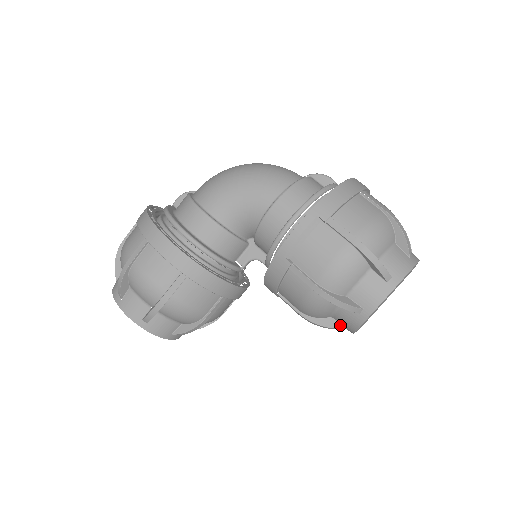
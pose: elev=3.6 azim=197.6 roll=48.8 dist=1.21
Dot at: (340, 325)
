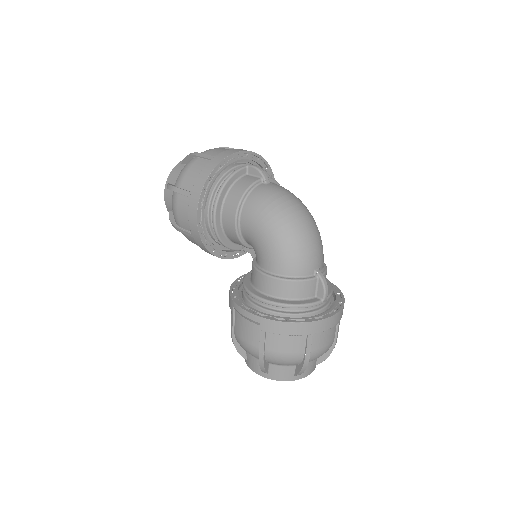
Dot at: occluded
